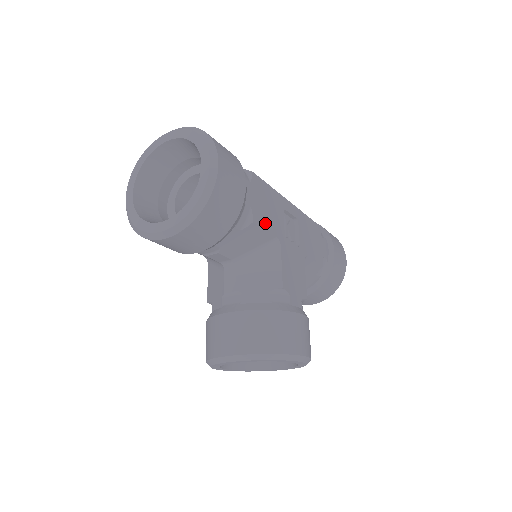
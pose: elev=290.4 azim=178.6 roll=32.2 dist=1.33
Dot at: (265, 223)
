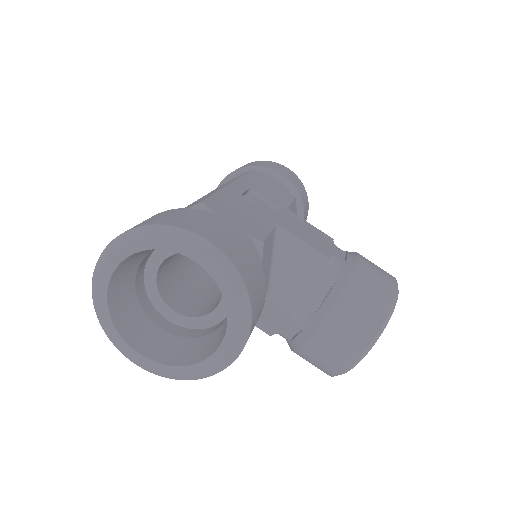
Dot at: (262, 229)
